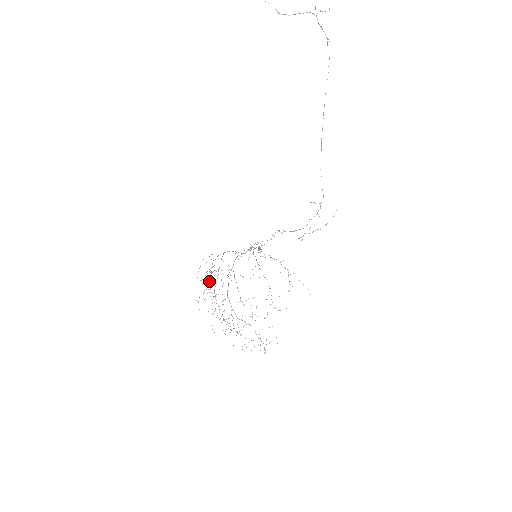
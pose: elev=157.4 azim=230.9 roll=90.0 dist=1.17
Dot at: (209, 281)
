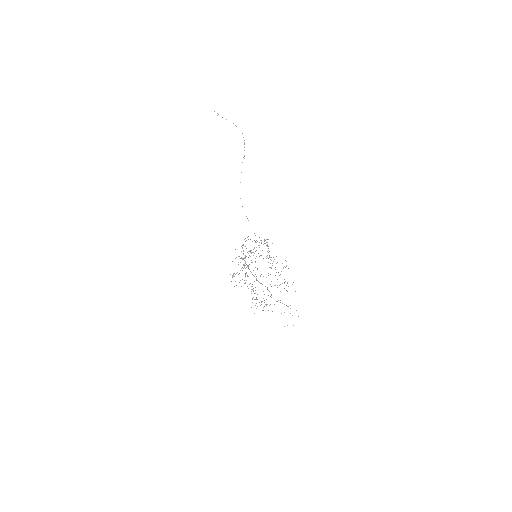
Dot at: occluded
